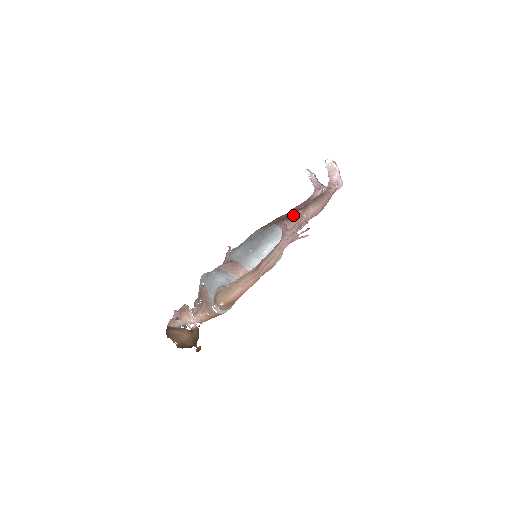
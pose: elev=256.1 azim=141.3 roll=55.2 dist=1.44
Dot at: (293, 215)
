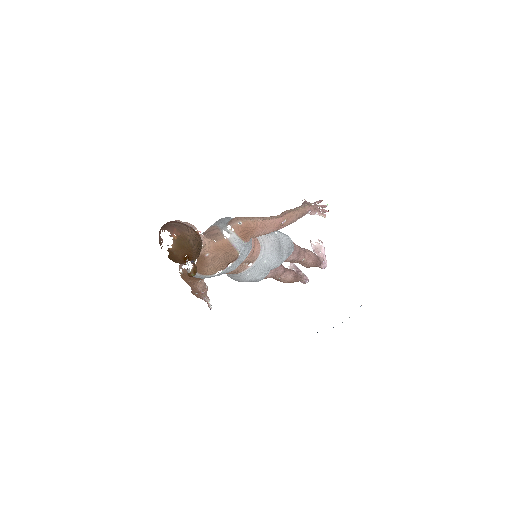
Dot at: occluded
